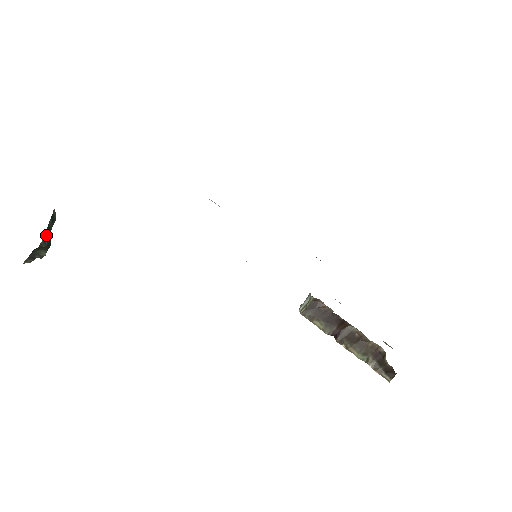
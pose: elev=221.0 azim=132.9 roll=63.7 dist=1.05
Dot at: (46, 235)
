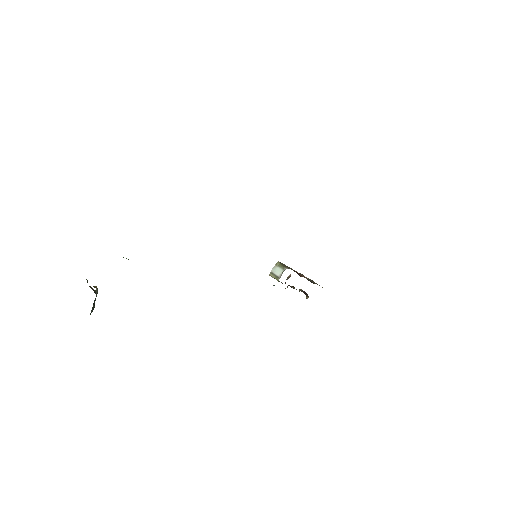
Dot at: (91, 311)
